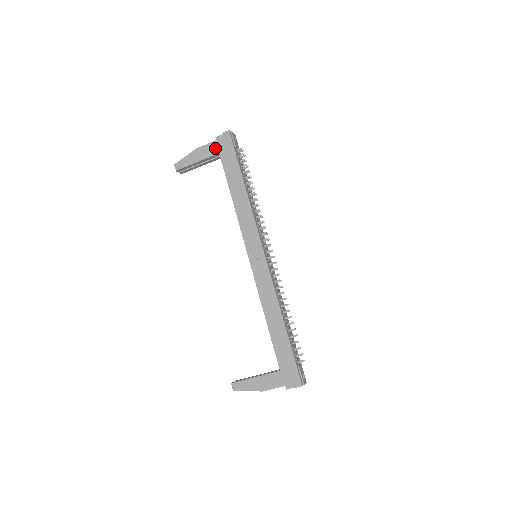
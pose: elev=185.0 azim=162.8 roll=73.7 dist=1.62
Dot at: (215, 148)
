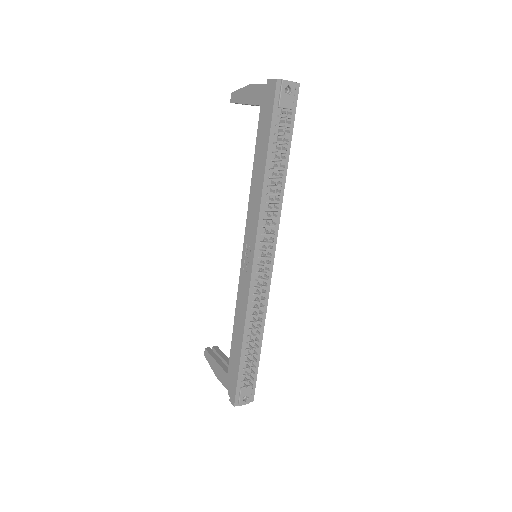
Dot at: (262, 95)
